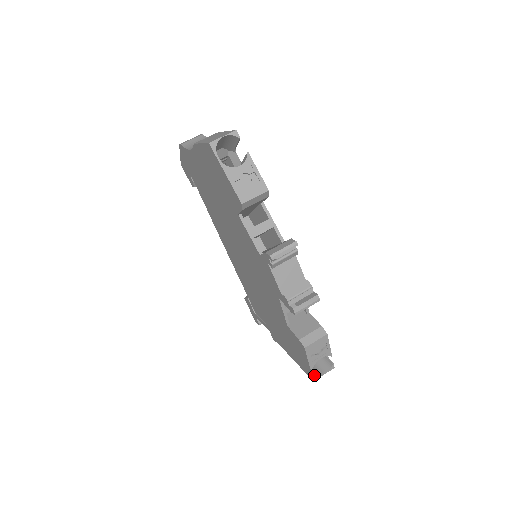
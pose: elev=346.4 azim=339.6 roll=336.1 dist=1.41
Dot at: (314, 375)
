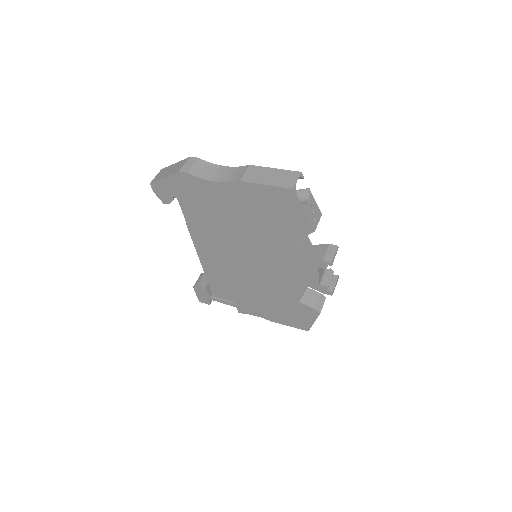
Dot at: (310, 327)
